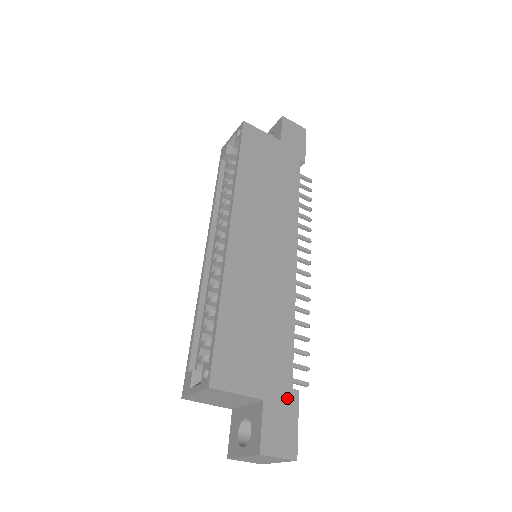
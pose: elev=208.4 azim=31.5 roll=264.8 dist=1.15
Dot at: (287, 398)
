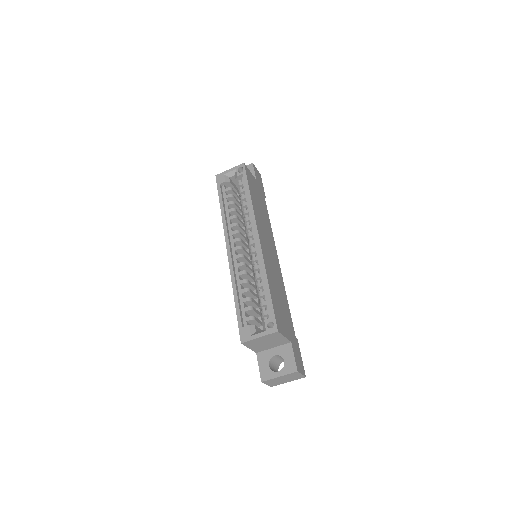
Dot at: (296, 343)
